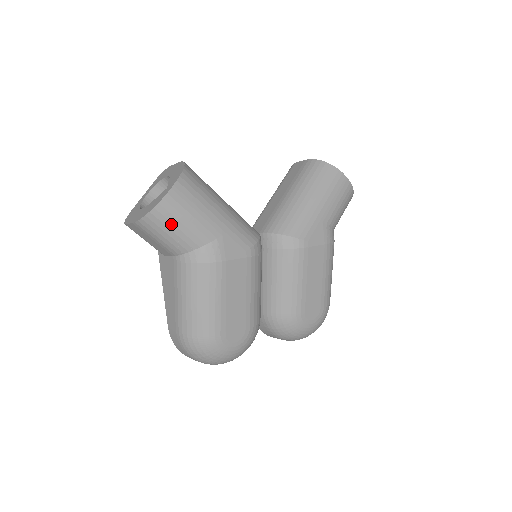
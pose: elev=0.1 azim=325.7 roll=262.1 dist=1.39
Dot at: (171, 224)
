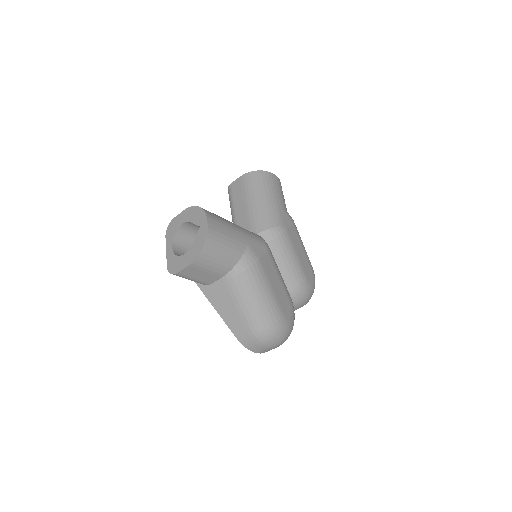
Dot at: (219, 249)
